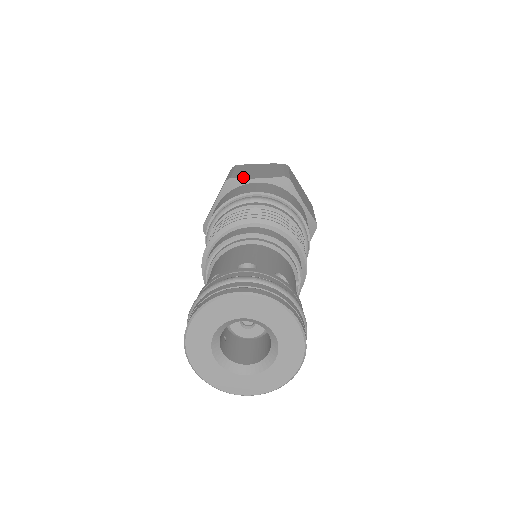
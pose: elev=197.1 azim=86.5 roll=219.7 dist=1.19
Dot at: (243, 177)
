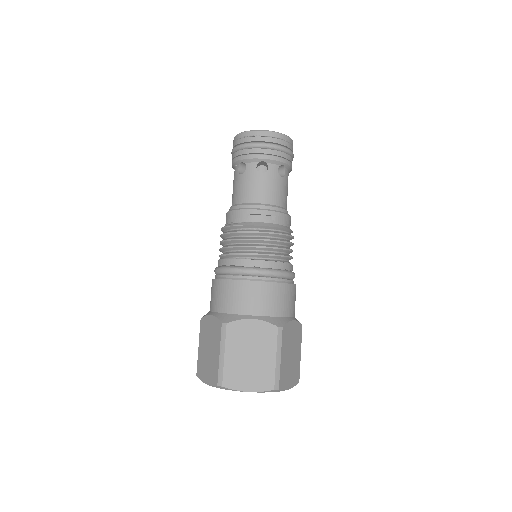
Dot at: occluded
